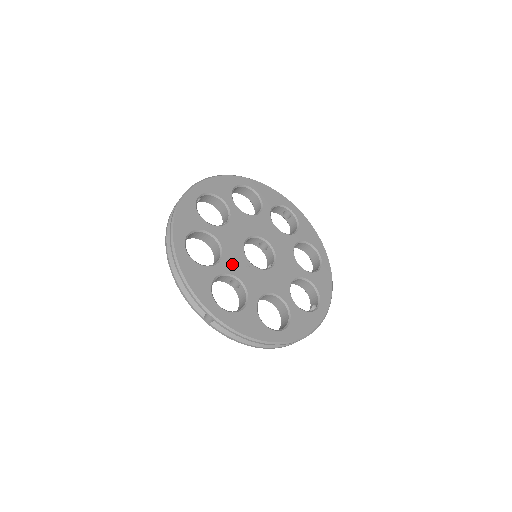
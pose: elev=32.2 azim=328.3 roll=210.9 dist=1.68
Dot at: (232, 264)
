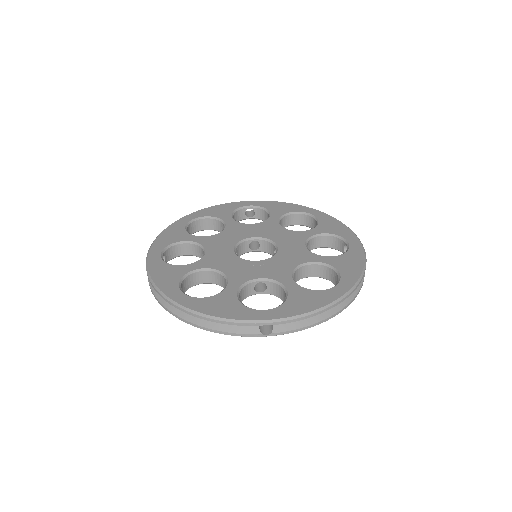
Dot at: (241, 274)
